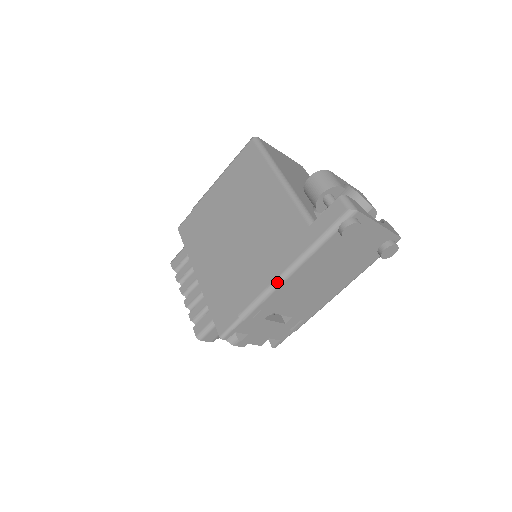
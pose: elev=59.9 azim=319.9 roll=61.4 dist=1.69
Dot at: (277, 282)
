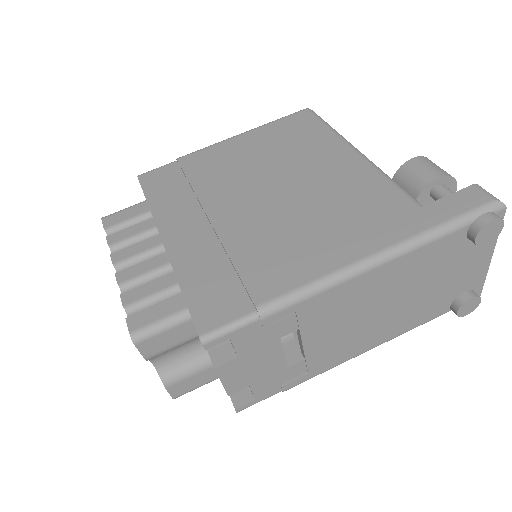
Dot at: (352, 269)
